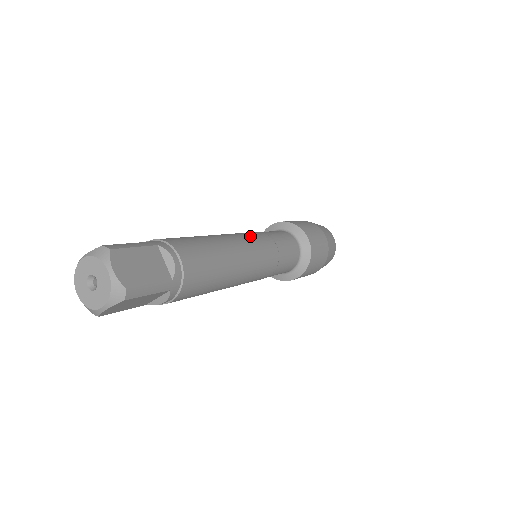
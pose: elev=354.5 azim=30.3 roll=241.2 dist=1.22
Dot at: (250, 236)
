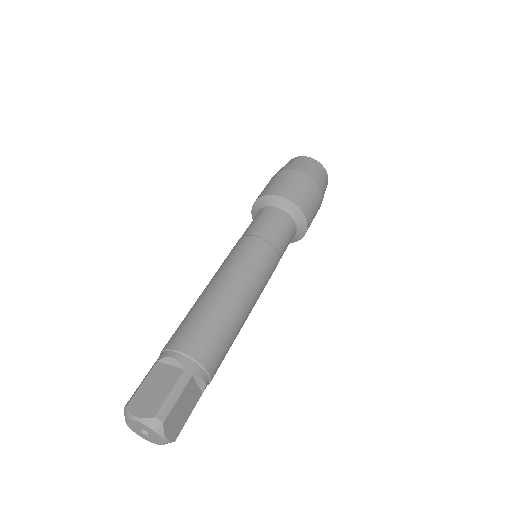
Dot at: (259, 268)
